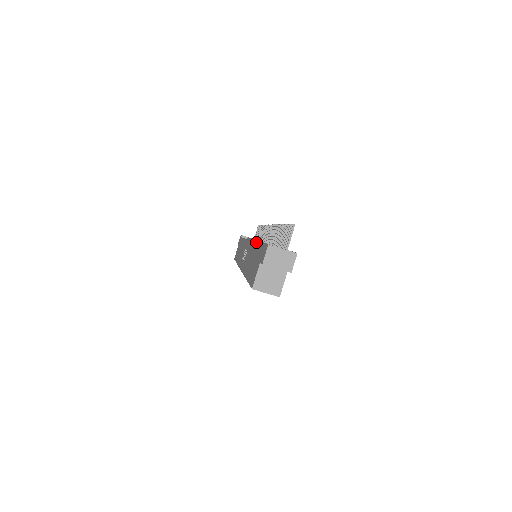
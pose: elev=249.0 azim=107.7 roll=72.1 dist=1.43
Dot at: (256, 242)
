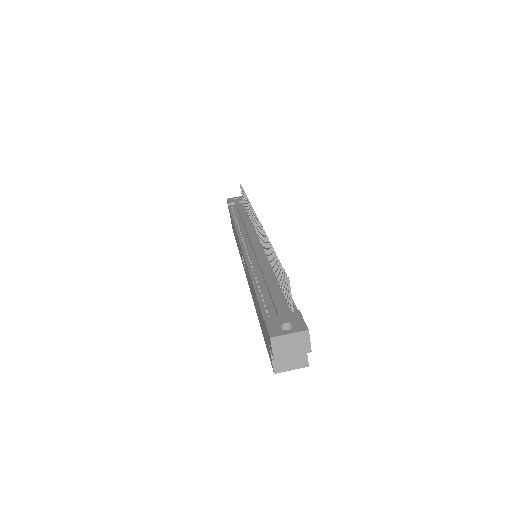
Dot at: (249, 240)
